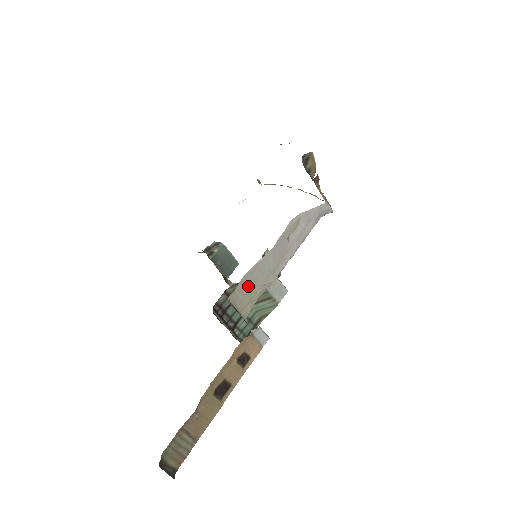
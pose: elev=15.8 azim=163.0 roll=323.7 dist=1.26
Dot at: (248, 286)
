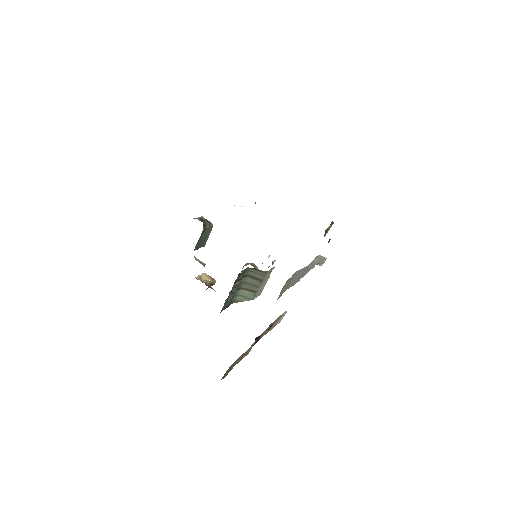
Dot at: (291, 280)
